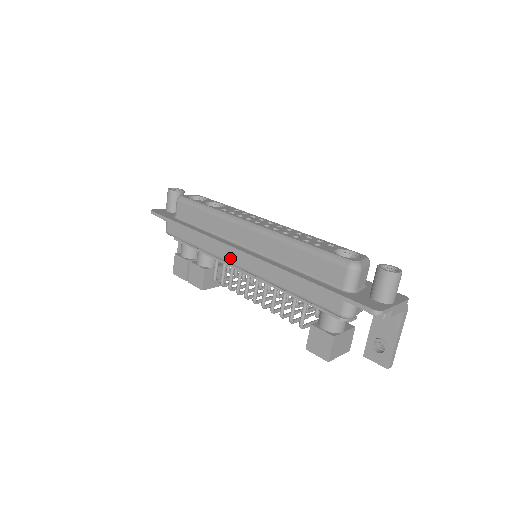
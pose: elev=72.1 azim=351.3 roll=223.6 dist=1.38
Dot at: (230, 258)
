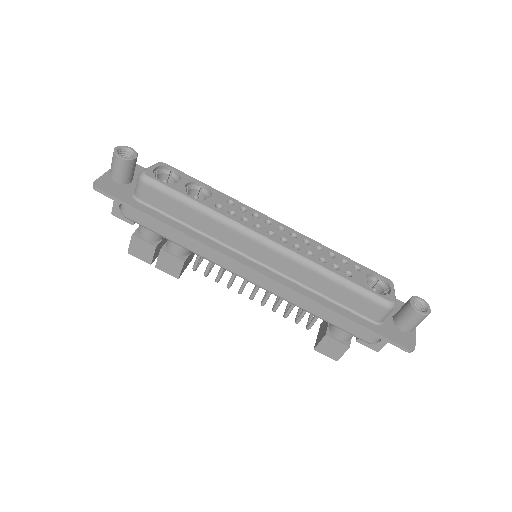
Dot at: (235, 270)
